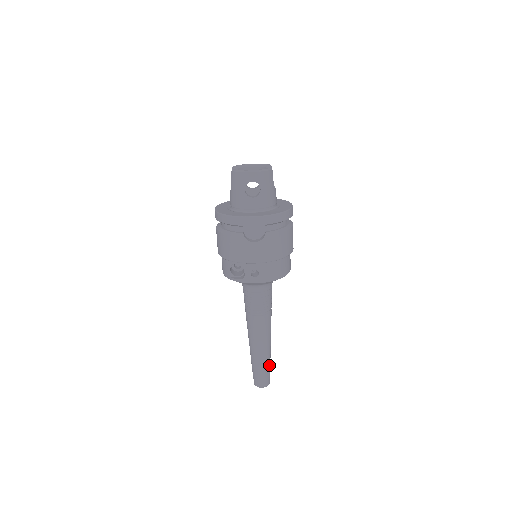
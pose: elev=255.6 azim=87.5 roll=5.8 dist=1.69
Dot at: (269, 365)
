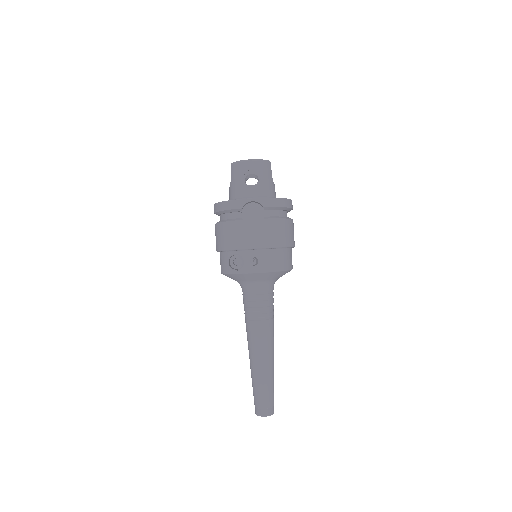
Dot at: (272, 387)
